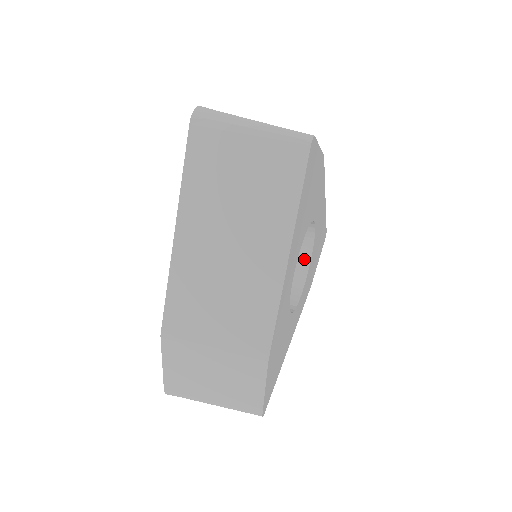
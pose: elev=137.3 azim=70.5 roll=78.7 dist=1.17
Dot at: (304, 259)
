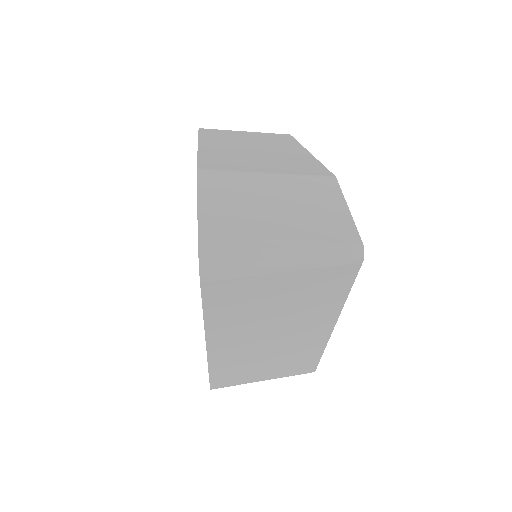
Dot at: occluded
